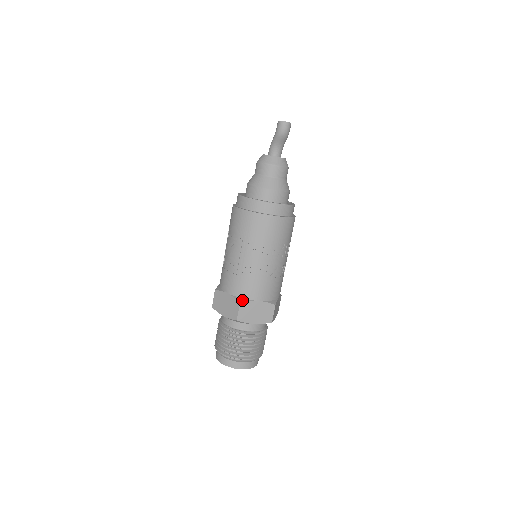
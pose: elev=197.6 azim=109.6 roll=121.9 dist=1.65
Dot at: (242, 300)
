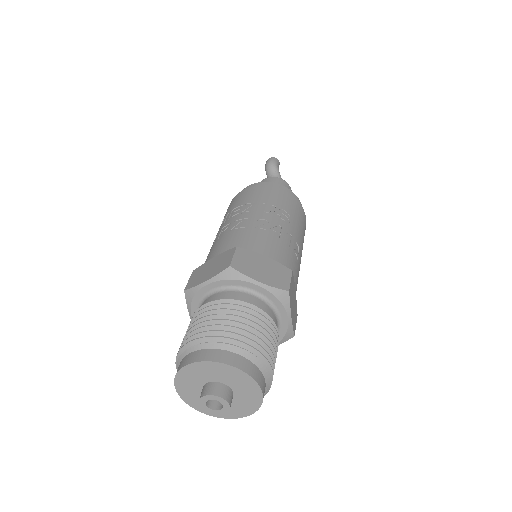
Dot at: occluded
